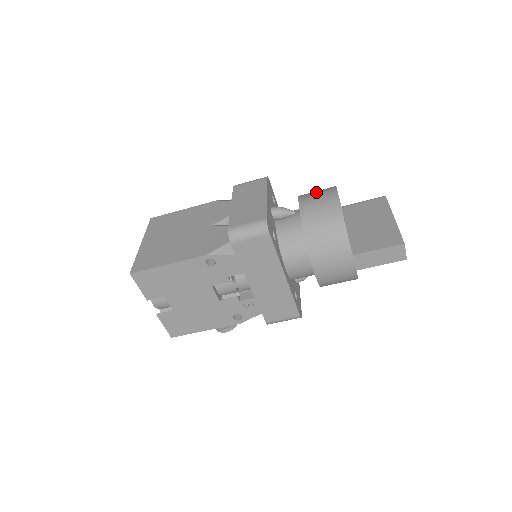
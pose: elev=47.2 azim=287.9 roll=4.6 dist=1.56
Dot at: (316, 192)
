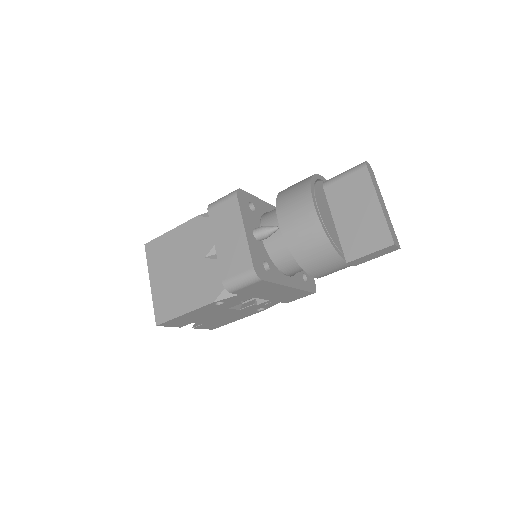
Dot at: (292, 201)
